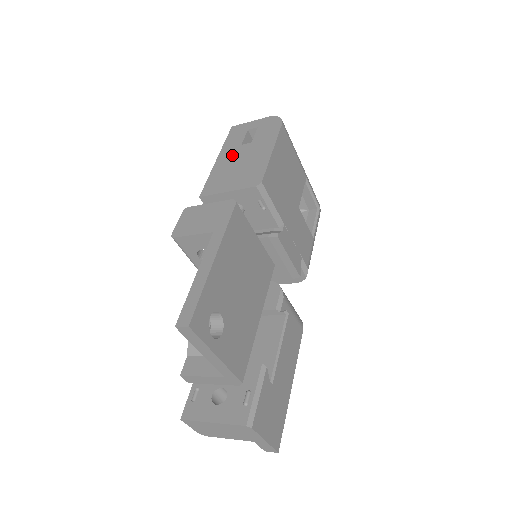
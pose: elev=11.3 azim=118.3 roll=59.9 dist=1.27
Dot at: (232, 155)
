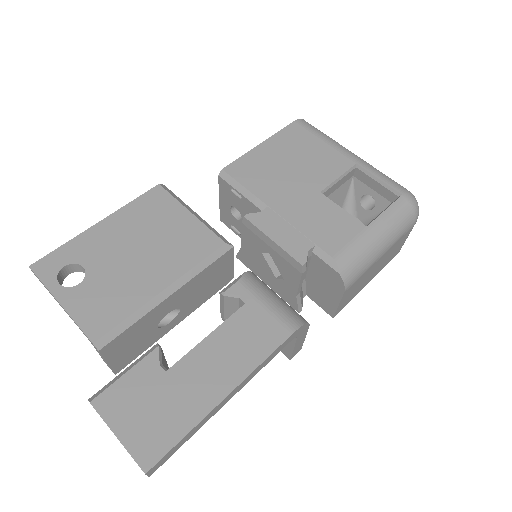
Dot at: occluded
